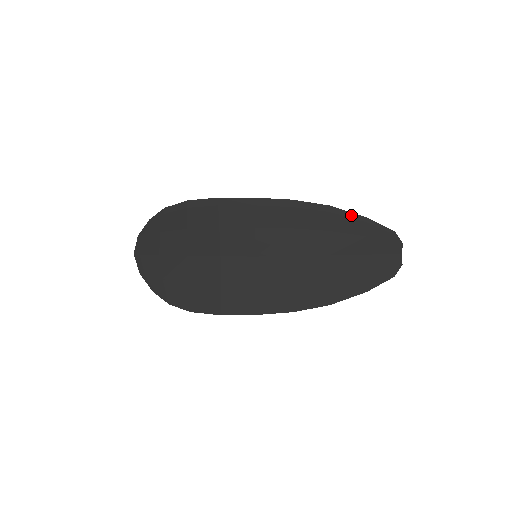
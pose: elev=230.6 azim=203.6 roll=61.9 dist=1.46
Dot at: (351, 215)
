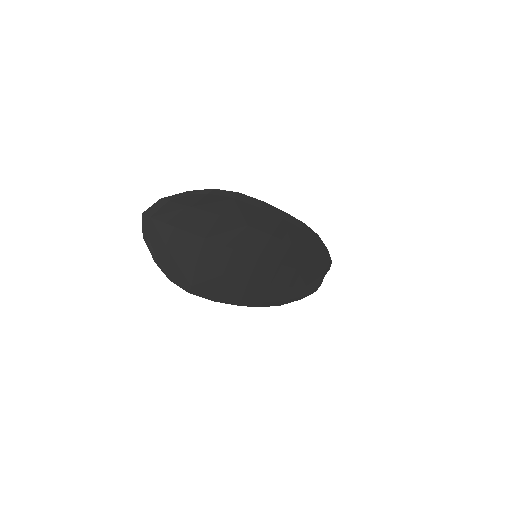
Dot at: (323, 245)
